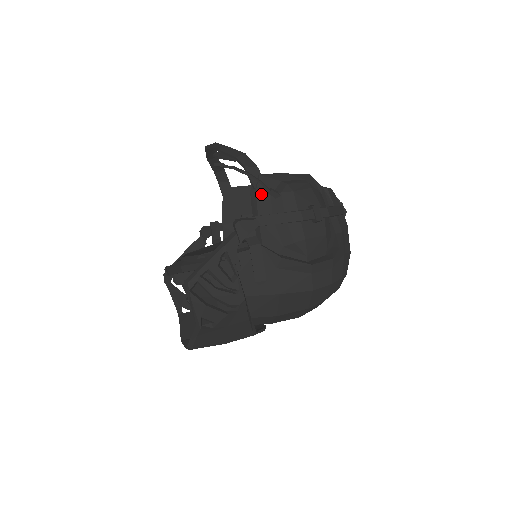
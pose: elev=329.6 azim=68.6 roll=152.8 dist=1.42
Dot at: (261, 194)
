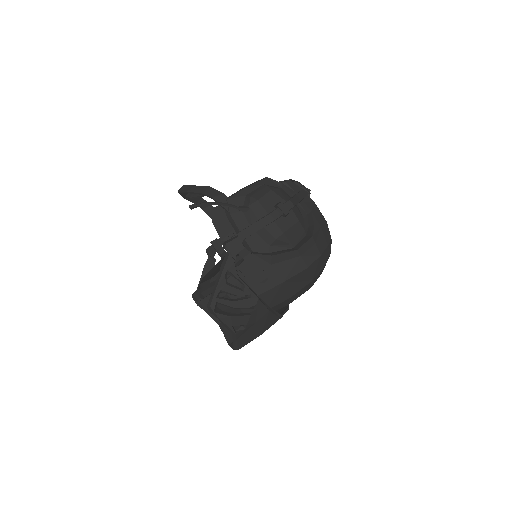
Dot at: (234, 213)
